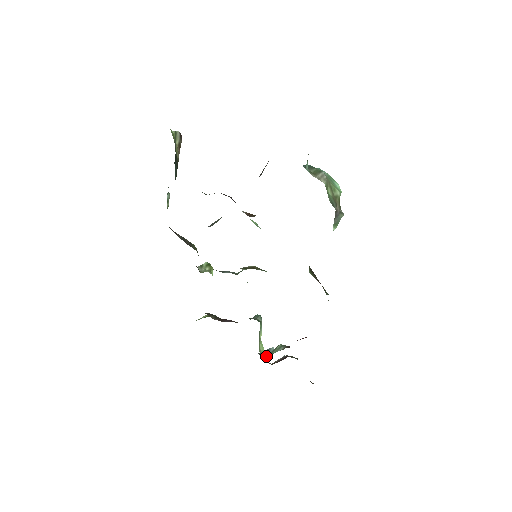
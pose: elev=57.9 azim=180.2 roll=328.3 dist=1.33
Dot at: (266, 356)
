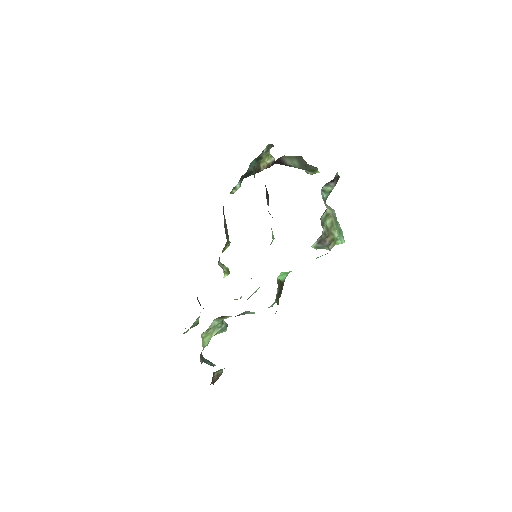
Dot at: (203, 347)
